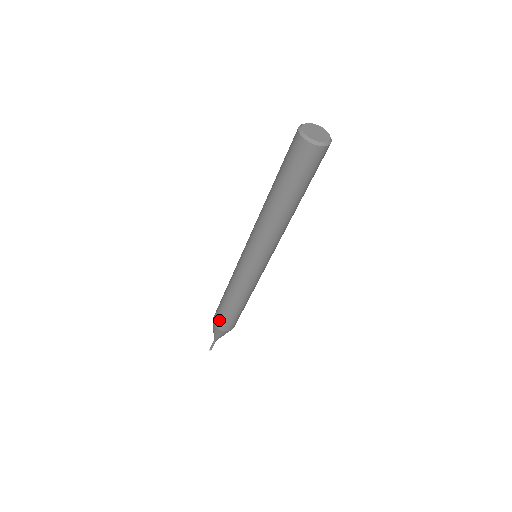
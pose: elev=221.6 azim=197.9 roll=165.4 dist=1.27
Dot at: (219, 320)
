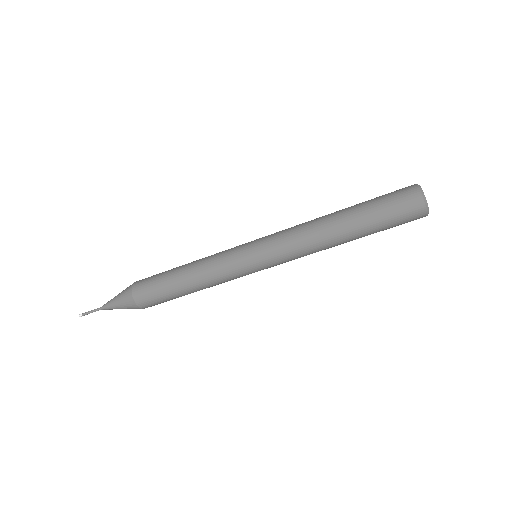
Dot at: (145, 282)
